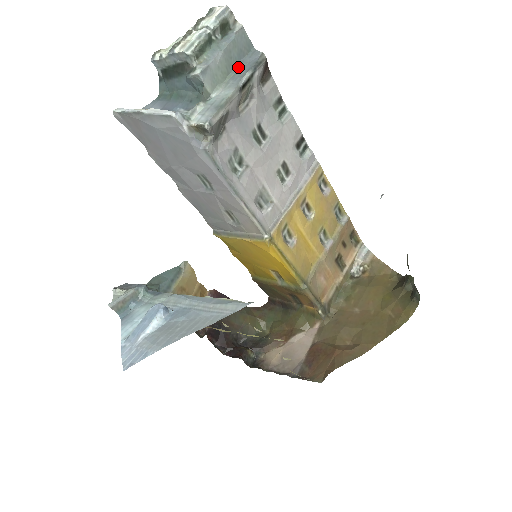
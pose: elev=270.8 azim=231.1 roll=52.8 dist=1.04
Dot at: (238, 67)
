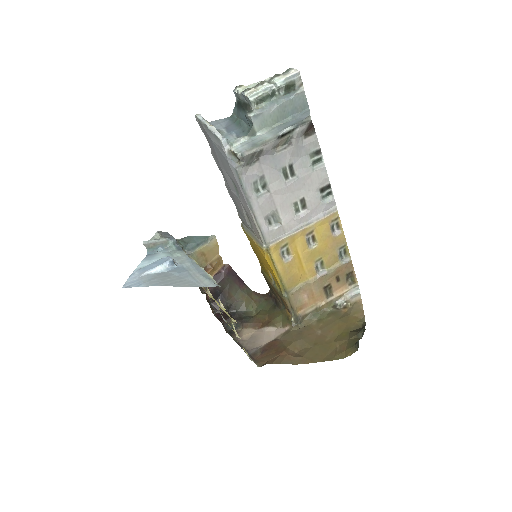
Dot at: (288, 119)
